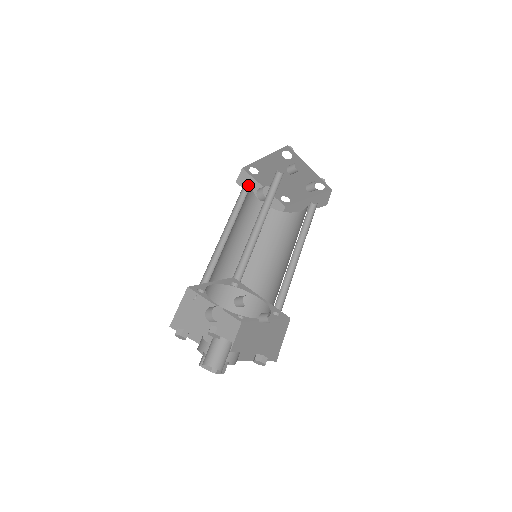
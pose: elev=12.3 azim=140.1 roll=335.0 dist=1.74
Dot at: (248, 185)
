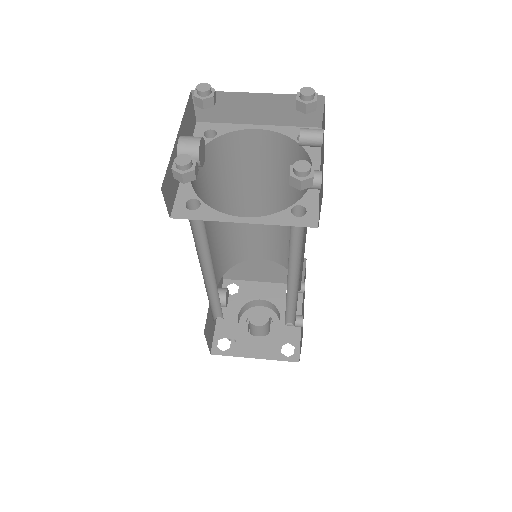
Dot at: (173, 183)
